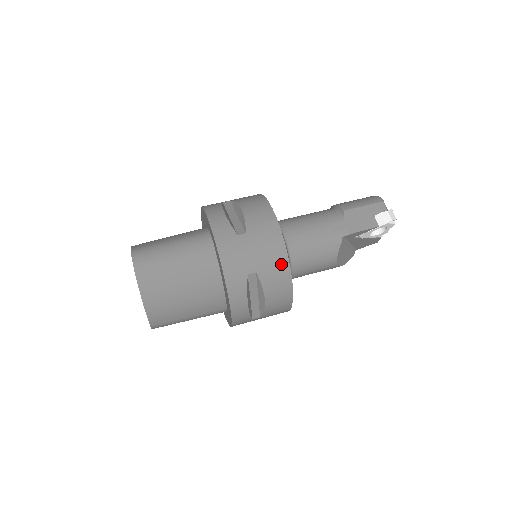
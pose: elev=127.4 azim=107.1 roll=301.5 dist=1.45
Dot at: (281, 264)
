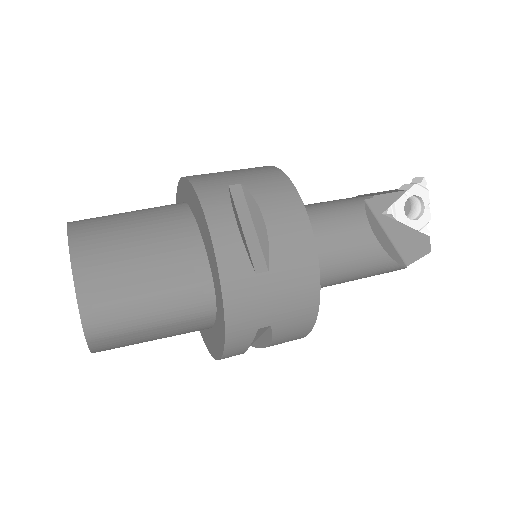
Dot at: (276, 177)
